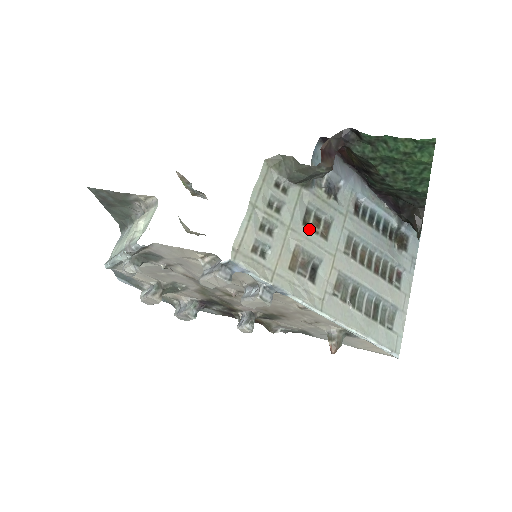
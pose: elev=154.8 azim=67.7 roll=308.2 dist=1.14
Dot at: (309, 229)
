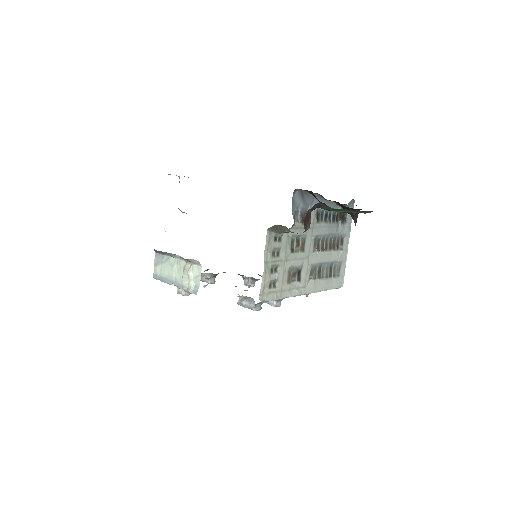
Dot at: (294, 252)
